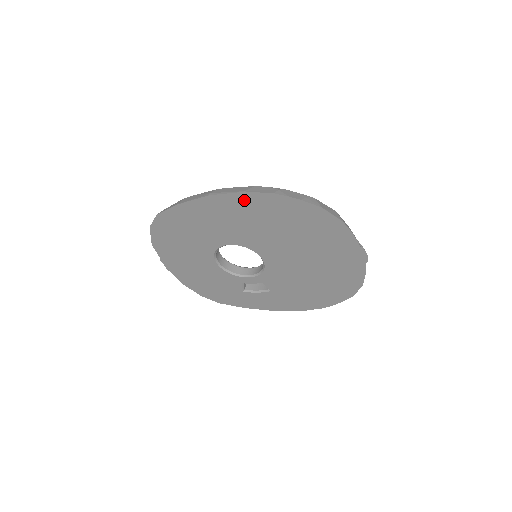
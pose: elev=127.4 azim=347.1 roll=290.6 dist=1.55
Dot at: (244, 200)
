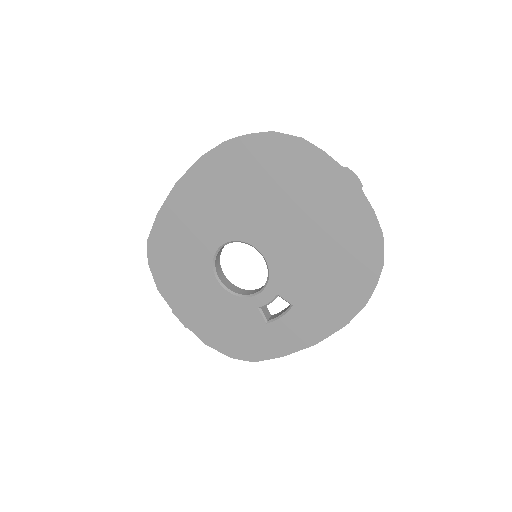
Dot at: (205, 169)
